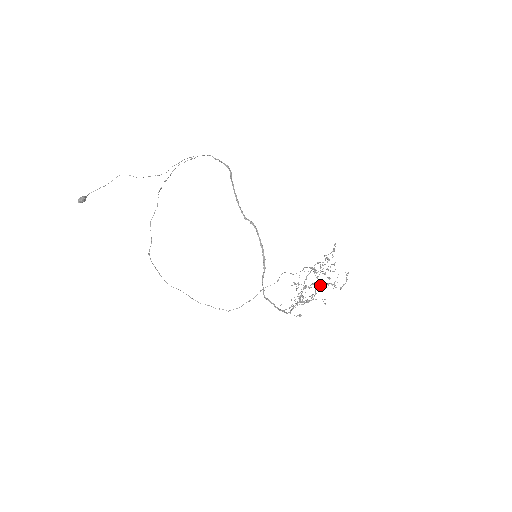
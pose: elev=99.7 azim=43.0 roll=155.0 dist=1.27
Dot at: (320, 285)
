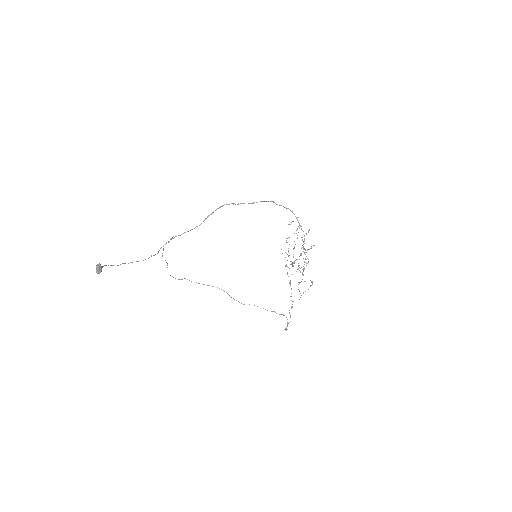
Dot at: occluded
